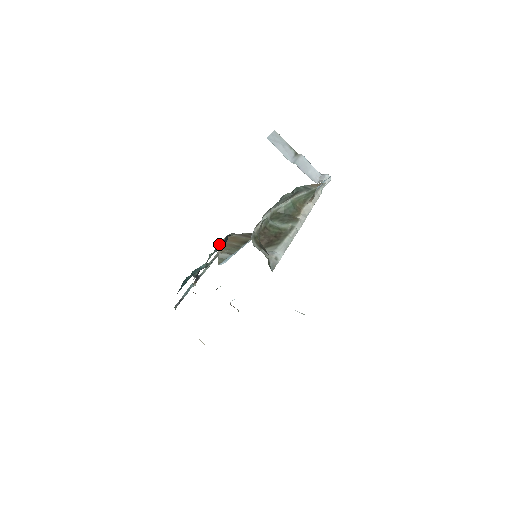
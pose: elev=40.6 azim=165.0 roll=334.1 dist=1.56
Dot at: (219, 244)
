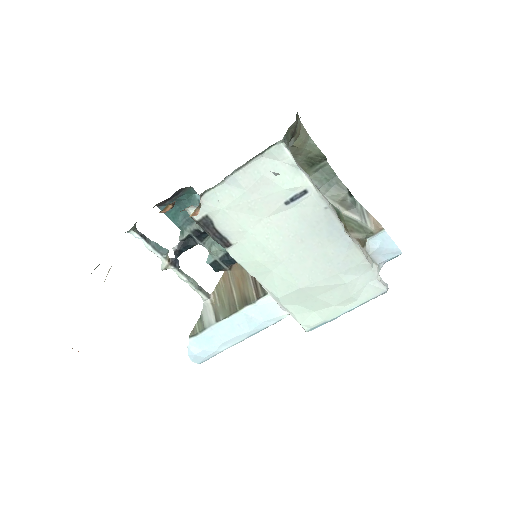
Dot at: (222, 277)
